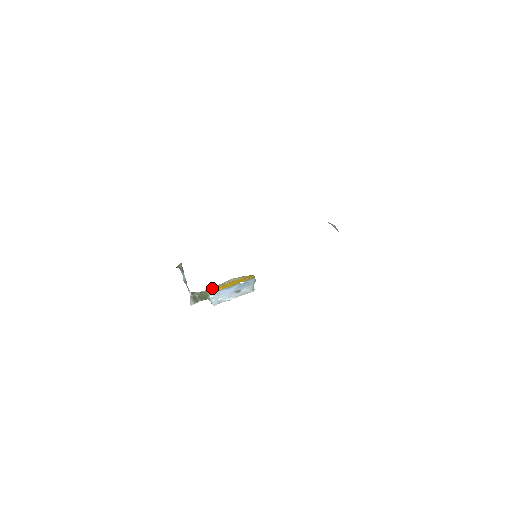
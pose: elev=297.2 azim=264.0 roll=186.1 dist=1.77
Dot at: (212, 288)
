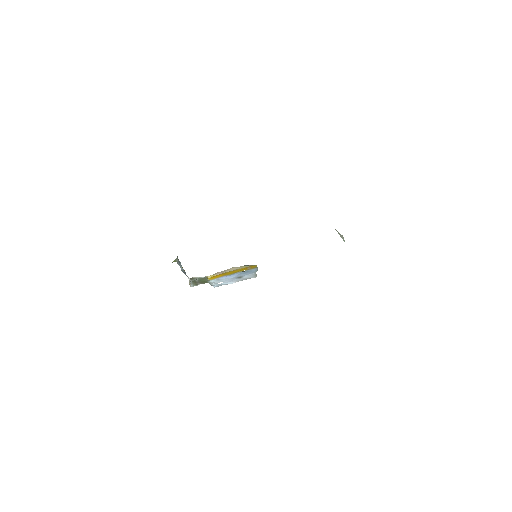
Dot at: (212, 275)
